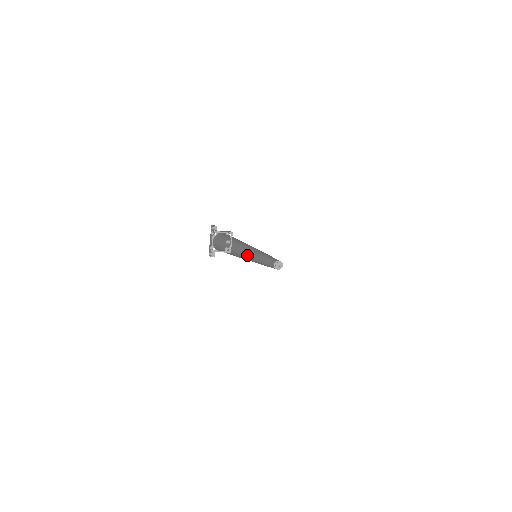
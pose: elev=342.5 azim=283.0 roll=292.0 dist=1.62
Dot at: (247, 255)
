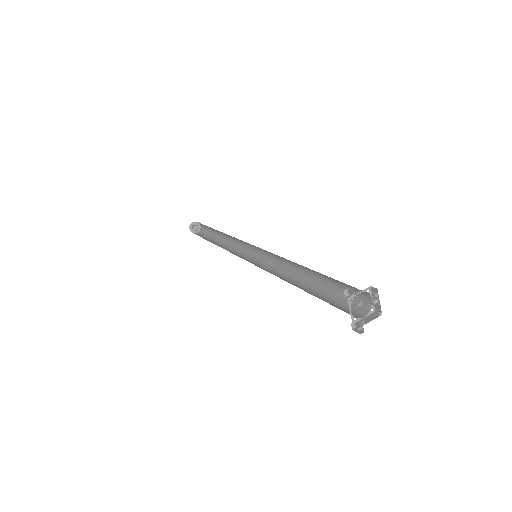
Dot at: occluded
